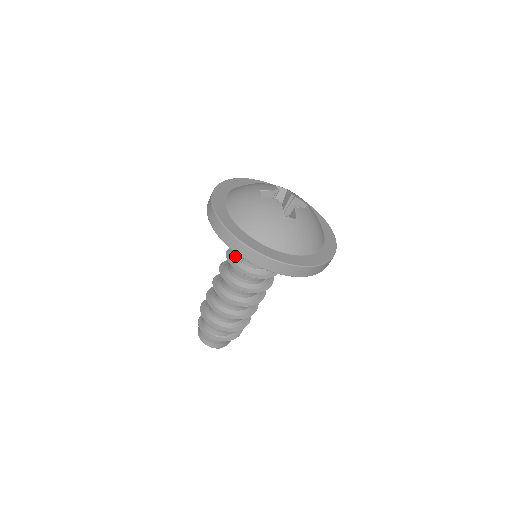
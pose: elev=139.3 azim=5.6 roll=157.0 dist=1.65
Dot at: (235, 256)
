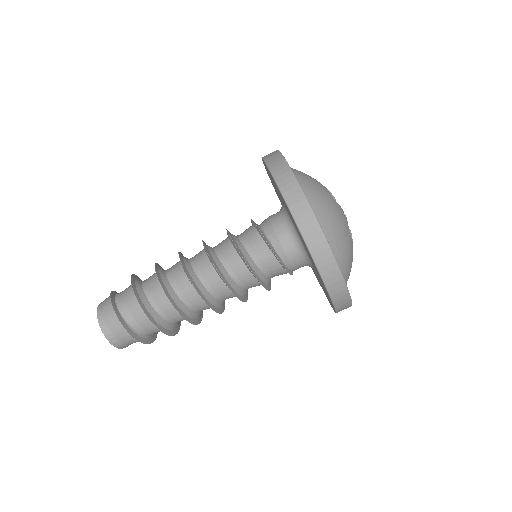
Dot at: (241, 243)
